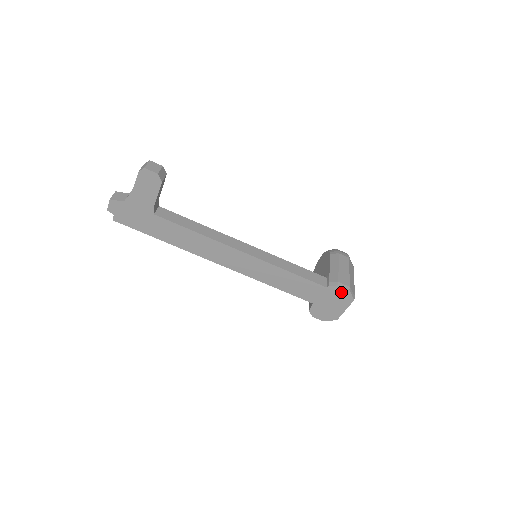
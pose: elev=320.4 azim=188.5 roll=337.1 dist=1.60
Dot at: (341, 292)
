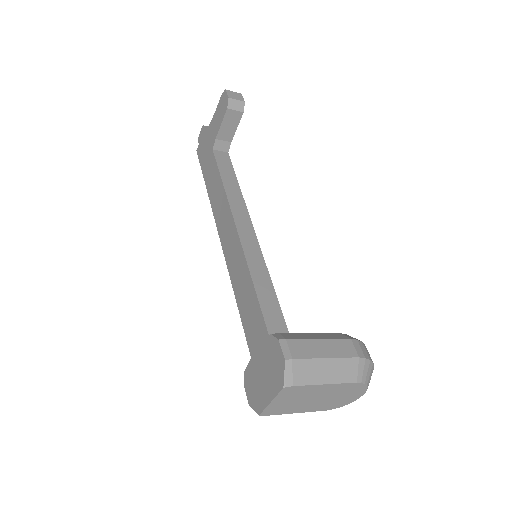
Dot at: (278, 357)
